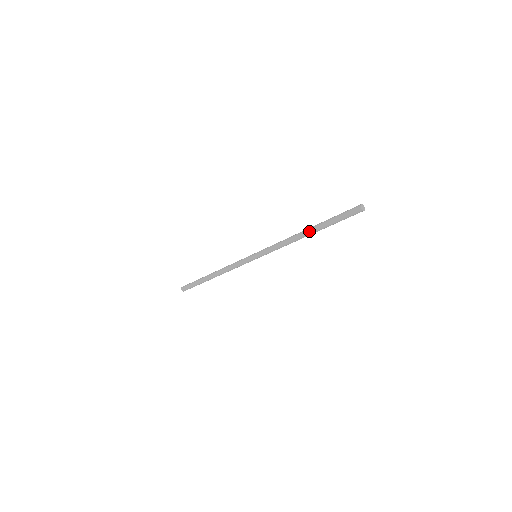
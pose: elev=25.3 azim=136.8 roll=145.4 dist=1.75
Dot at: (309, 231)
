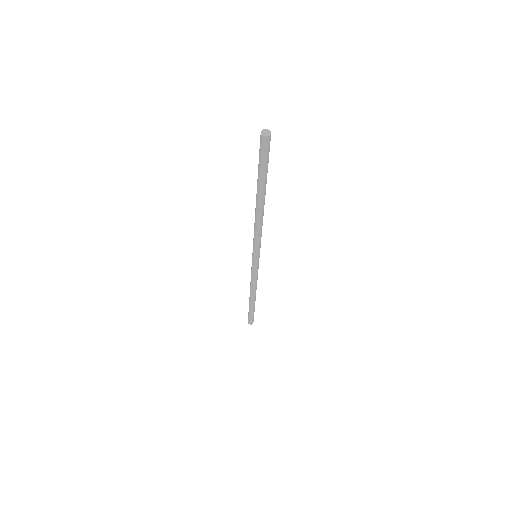
Dot at: (258, 200)
